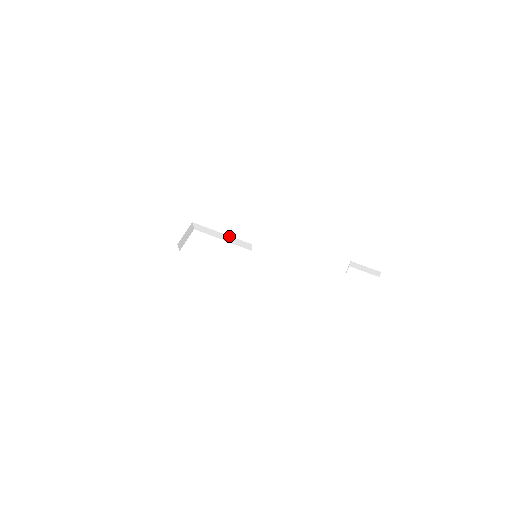
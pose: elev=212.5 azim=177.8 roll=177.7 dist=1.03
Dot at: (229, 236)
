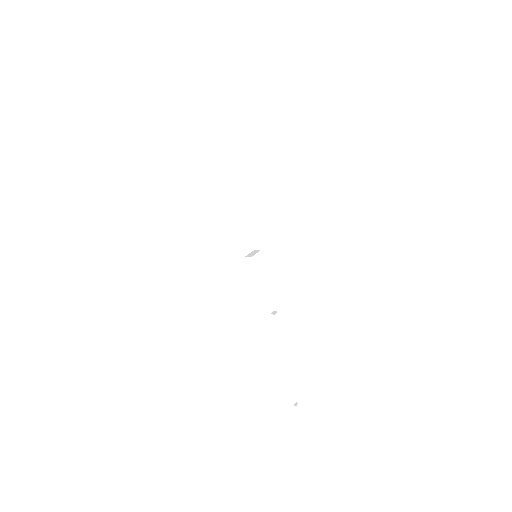
Dot at: occluded
